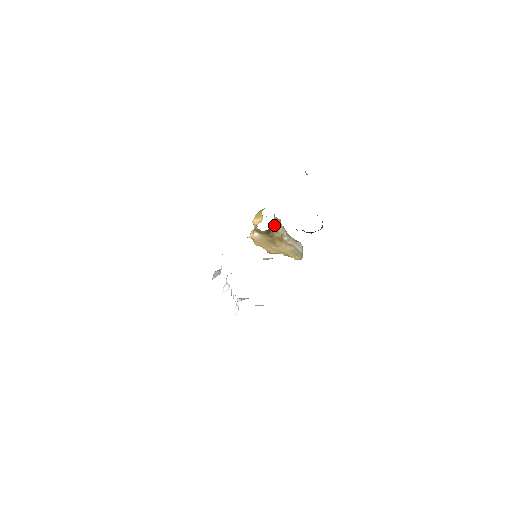
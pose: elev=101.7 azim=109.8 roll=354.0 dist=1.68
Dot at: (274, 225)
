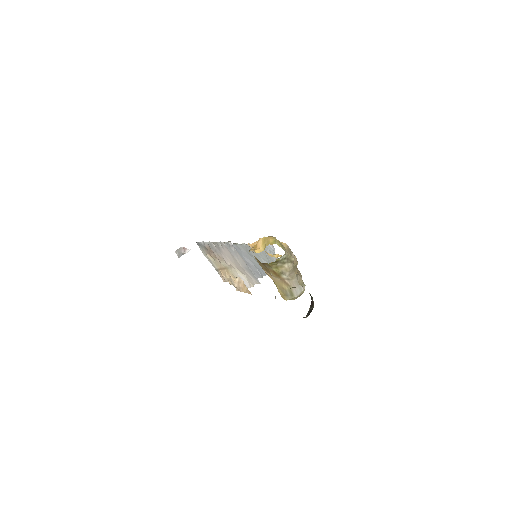
Dot at: (275, 262)
